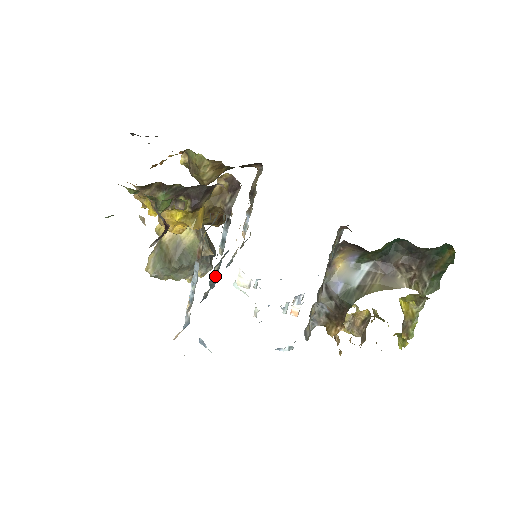
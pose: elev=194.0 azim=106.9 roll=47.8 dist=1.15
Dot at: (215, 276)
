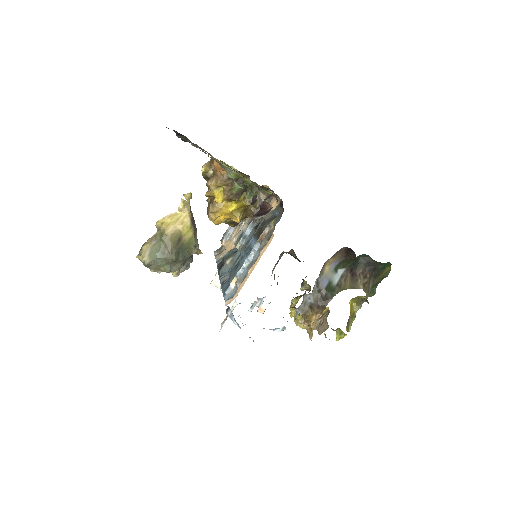
Dot at: (229, 266)
